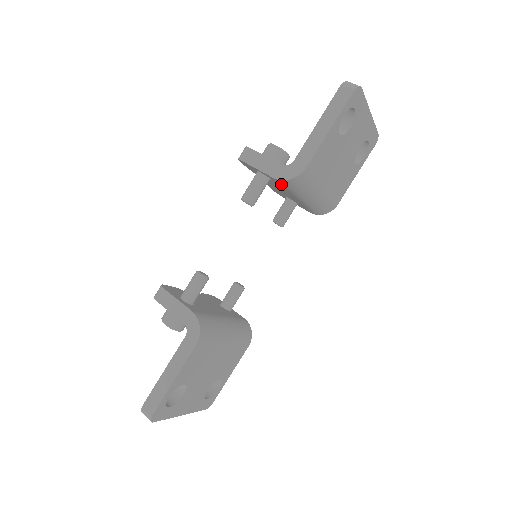
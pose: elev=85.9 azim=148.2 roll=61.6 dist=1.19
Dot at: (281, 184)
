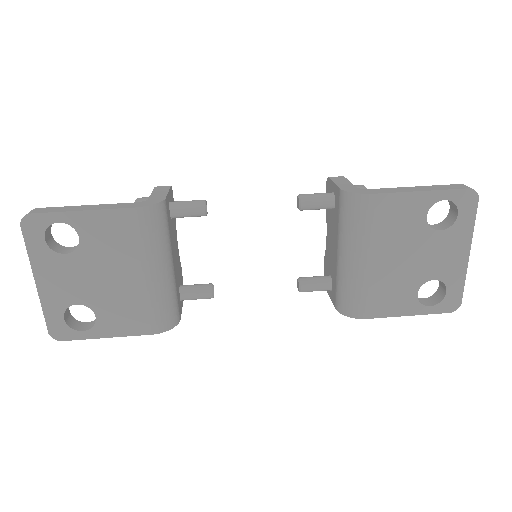
Dot at: (340, 205)
